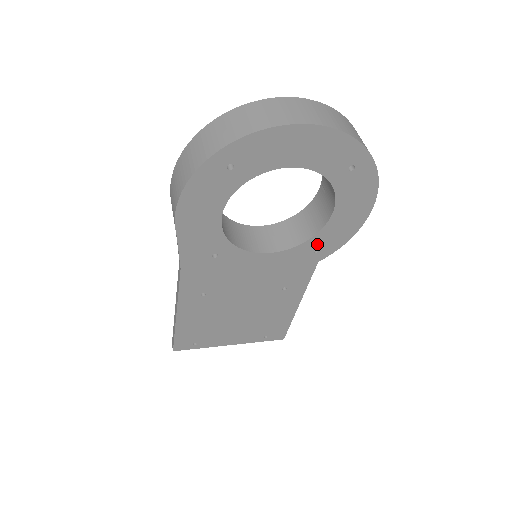
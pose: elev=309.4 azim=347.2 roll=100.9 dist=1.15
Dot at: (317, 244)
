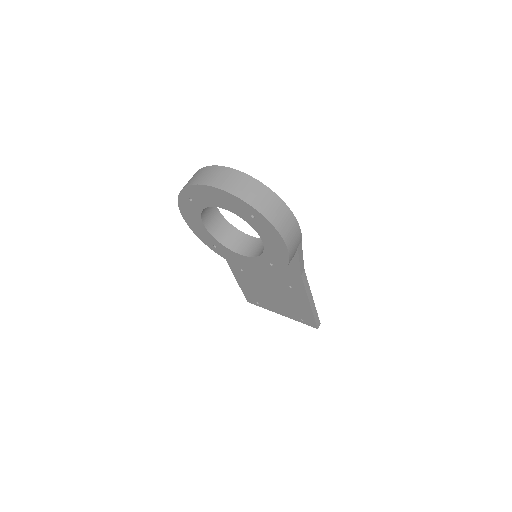
Dot at: (268, 260)
